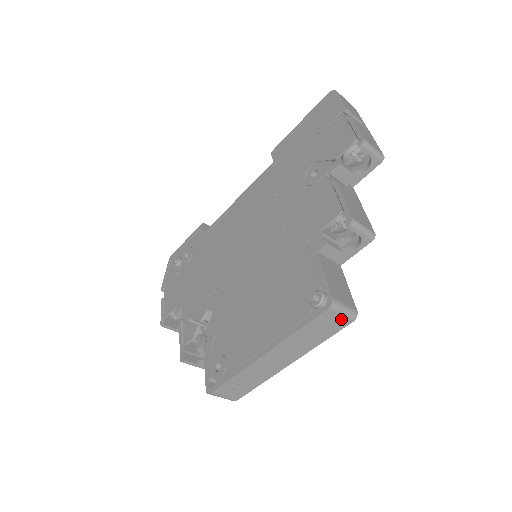
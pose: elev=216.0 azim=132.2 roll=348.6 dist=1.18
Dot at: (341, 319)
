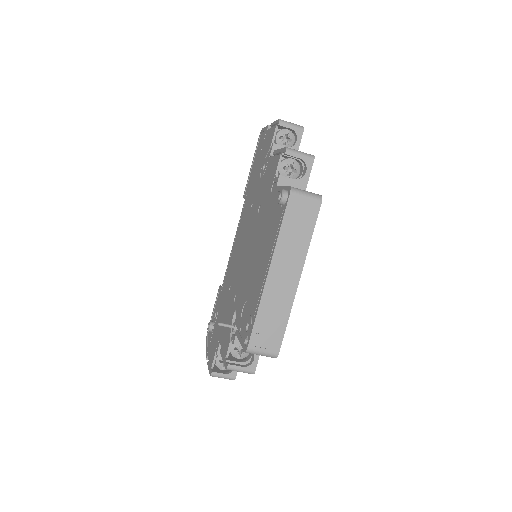
Dot at: (309, 203)
